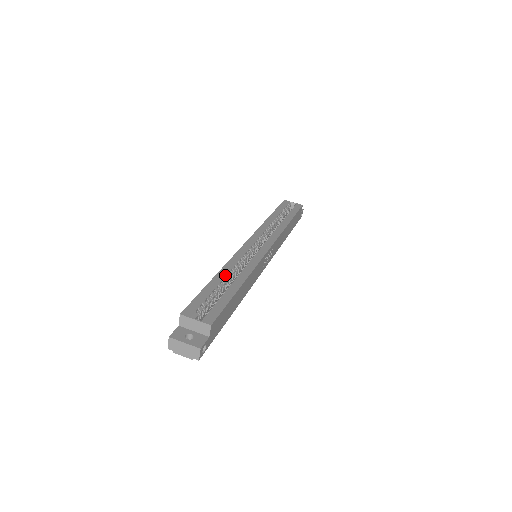
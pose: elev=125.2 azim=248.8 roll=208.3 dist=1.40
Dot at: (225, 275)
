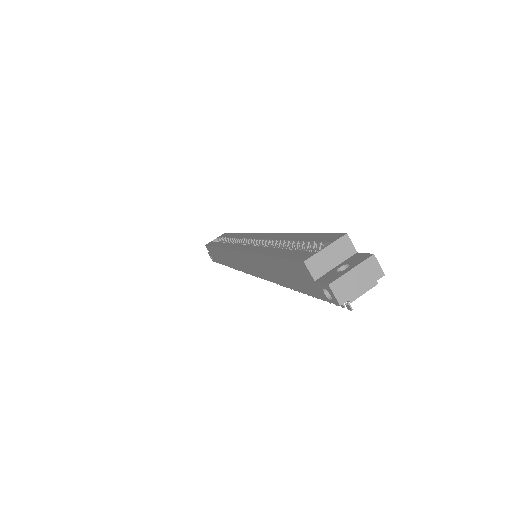
Dot at: (270, 248)
